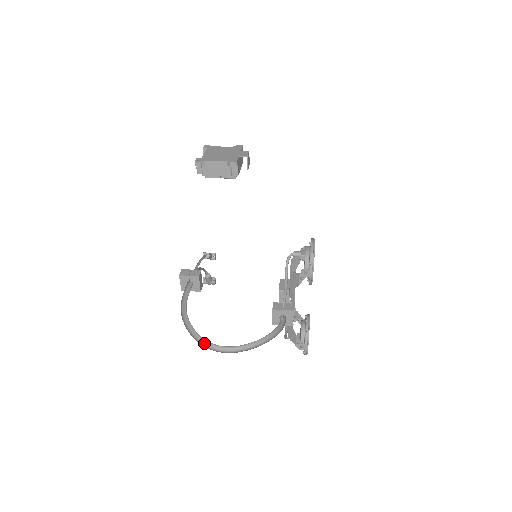
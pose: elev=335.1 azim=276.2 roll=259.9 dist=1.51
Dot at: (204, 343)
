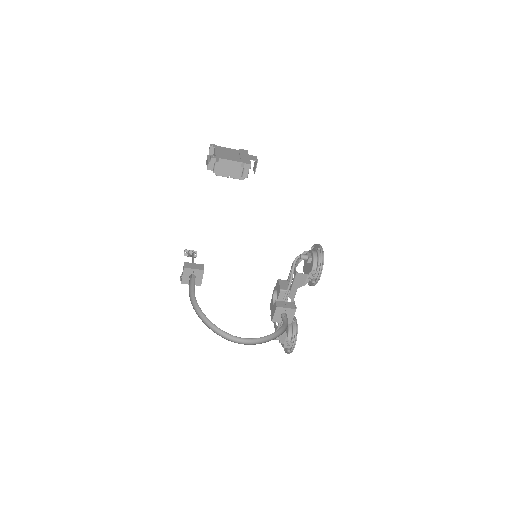
Dot at: (221, 334)
